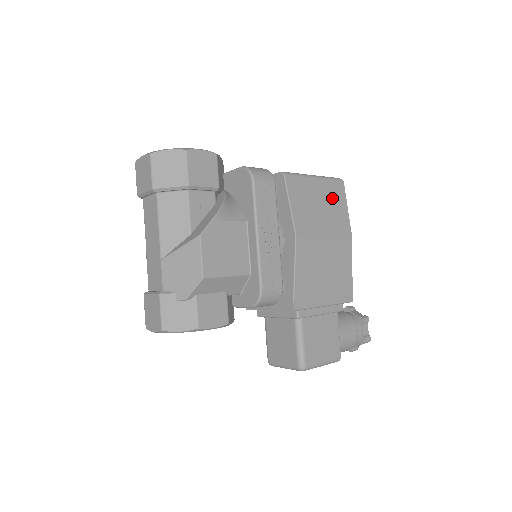
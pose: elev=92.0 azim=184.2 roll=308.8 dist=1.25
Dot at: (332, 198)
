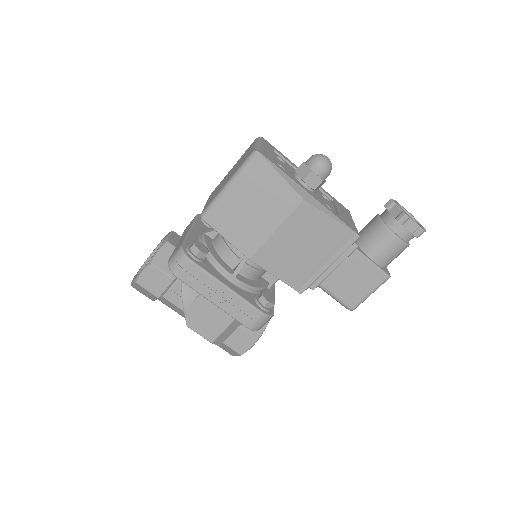
Dot at: (258, 186)
